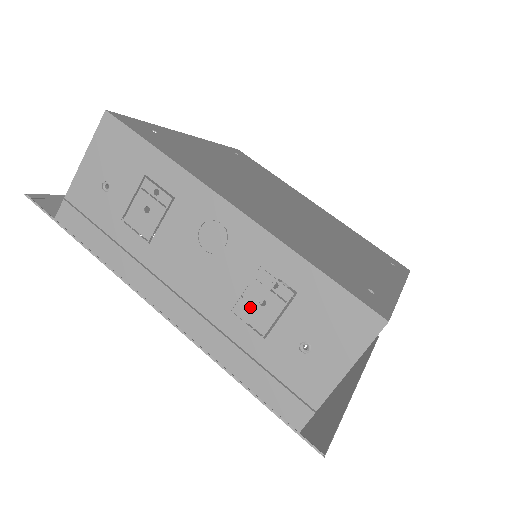
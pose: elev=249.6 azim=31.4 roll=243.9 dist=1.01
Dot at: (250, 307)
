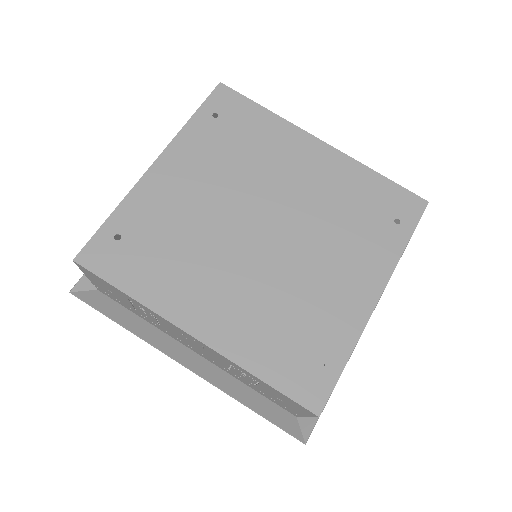
Dot at: (237, 373)
